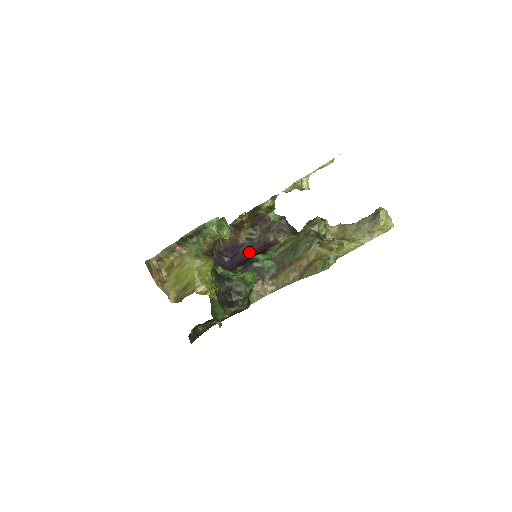
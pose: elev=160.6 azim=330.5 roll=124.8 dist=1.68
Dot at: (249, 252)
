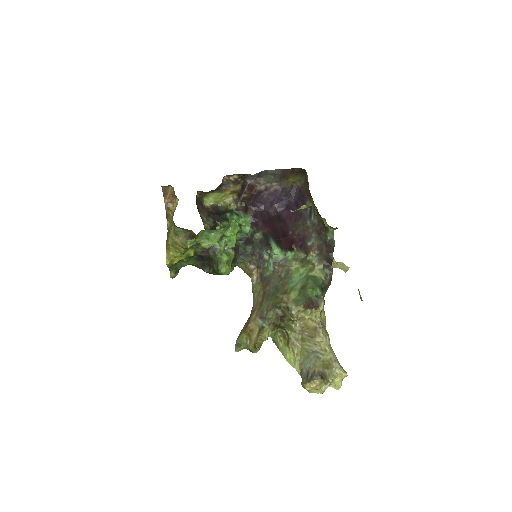
Dot at: (297, 223)
